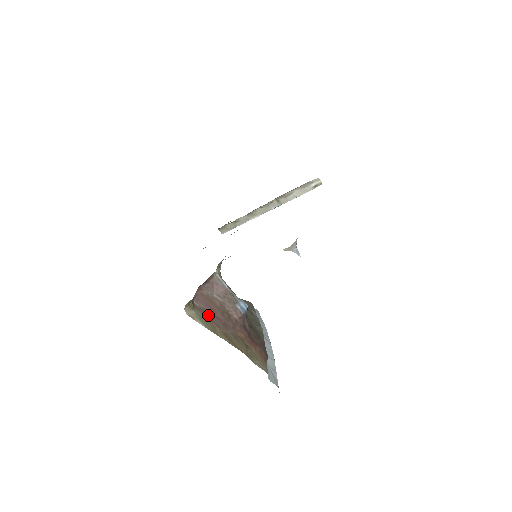
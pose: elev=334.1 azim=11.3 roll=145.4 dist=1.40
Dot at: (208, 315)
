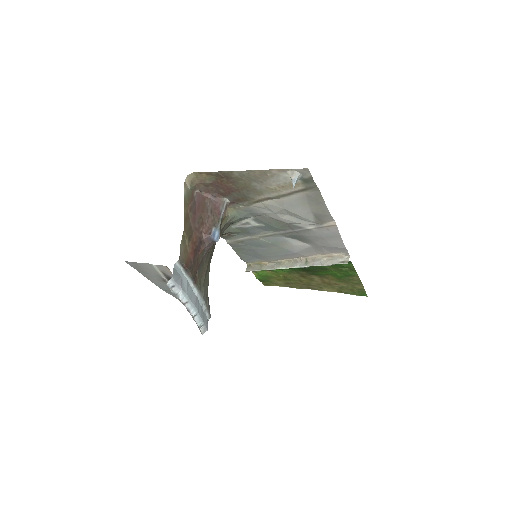
Dot at: (193, 203)
